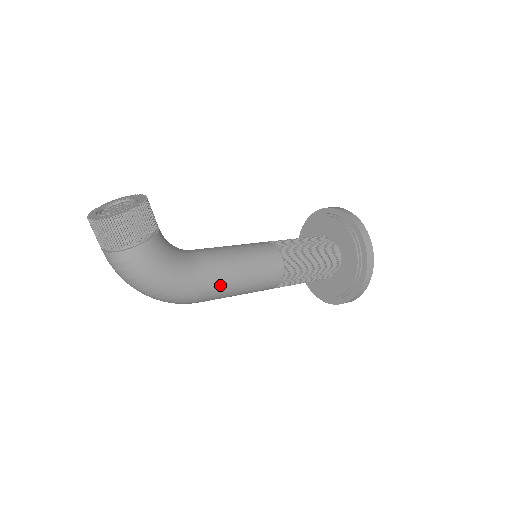
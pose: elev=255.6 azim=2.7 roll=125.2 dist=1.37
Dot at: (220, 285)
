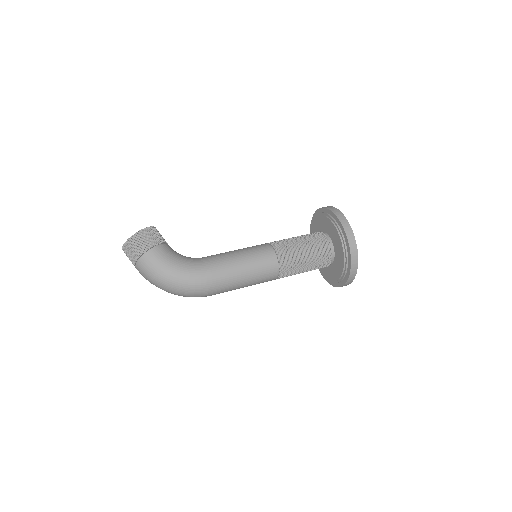
Dot at: (221, 270)
